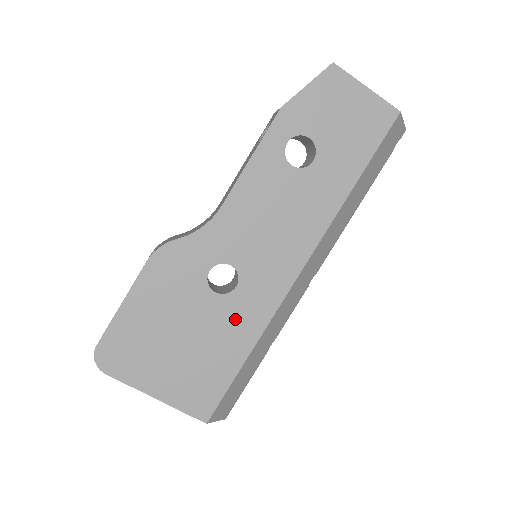
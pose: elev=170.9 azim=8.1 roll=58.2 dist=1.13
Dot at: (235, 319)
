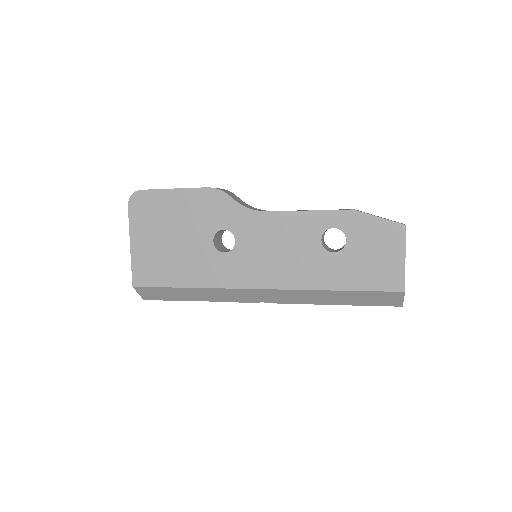
Dot at: (205, 264)
